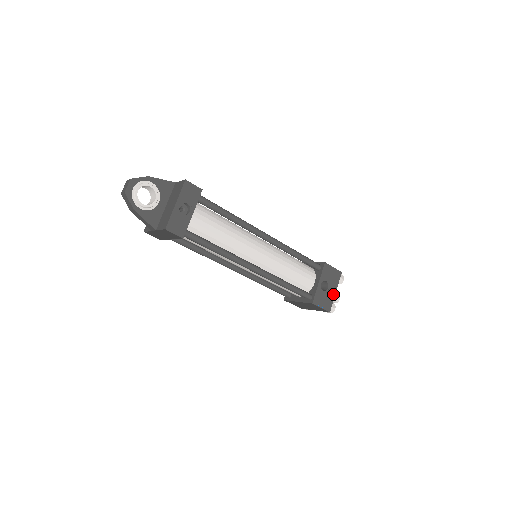
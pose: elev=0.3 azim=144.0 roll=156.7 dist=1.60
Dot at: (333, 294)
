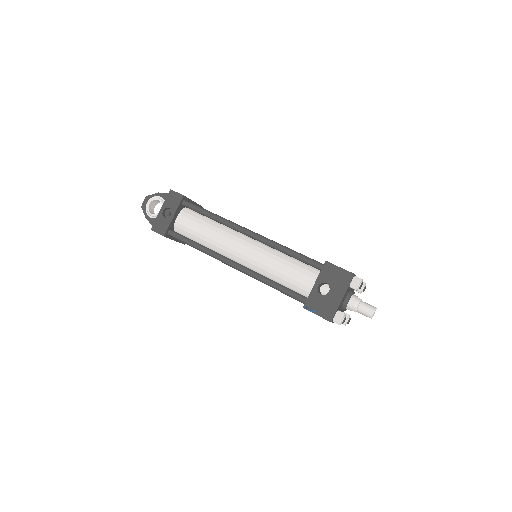
Dot at: (338, 300)
